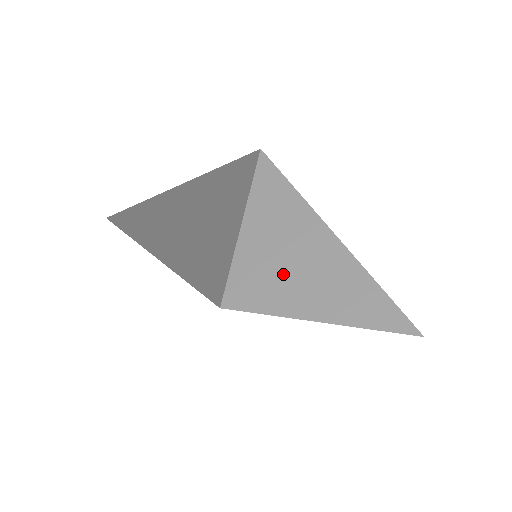
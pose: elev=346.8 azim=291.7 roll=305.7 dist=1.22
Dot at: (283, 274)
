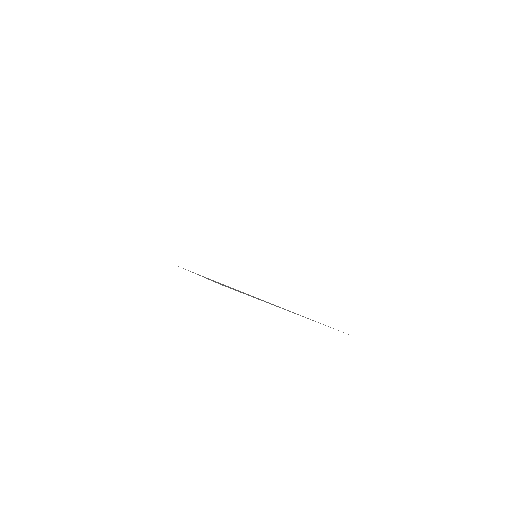
Dot at: occluded
